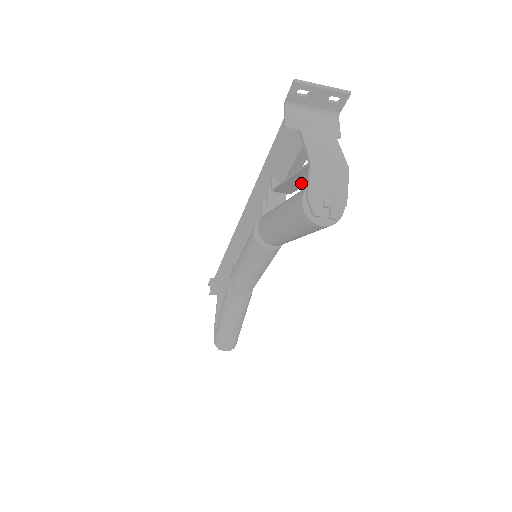
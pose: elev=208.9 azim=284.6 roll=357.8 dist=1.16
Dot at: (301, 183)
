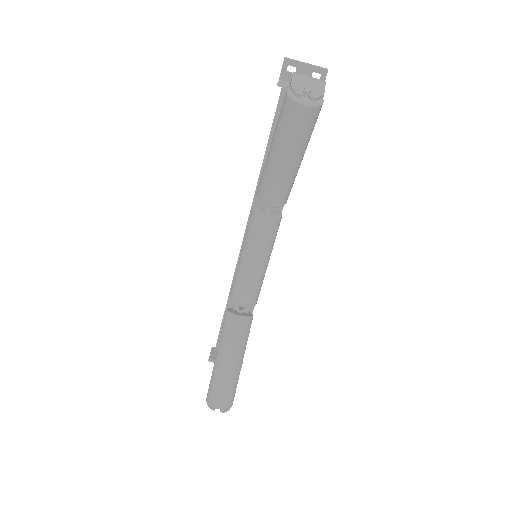
Dot at: occluded
